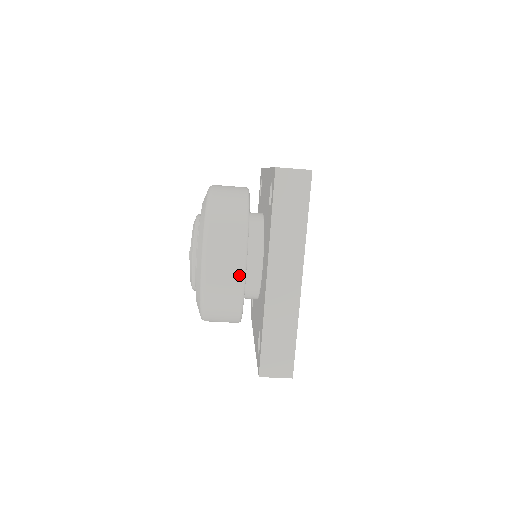
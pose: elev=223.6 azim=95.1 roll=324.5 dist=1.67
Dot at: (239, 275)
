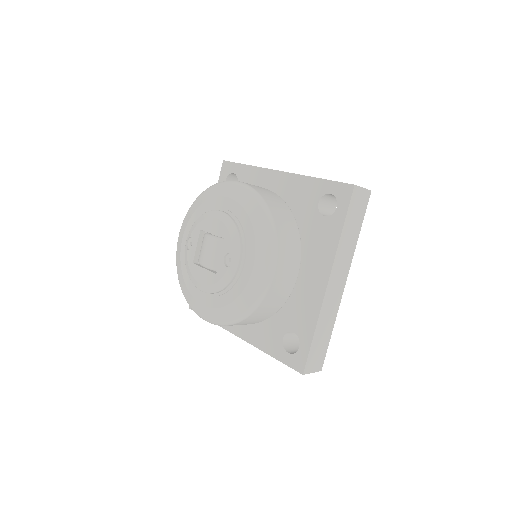
Dot at: occluded
